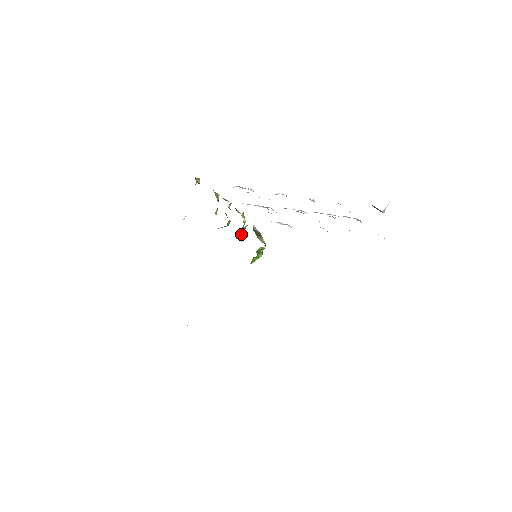
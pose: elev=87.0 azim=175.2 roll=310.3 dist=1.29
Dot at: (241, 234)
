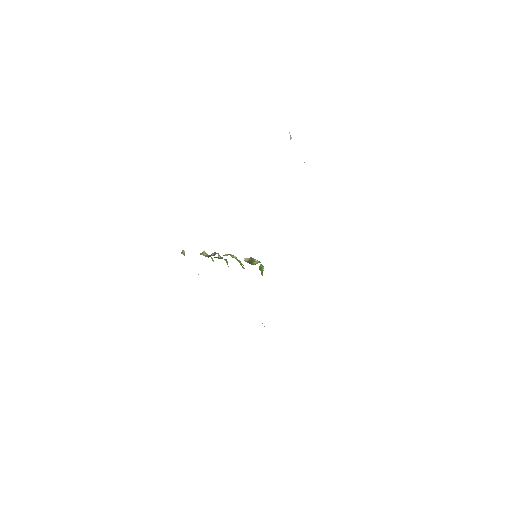
Dot at: occluded
